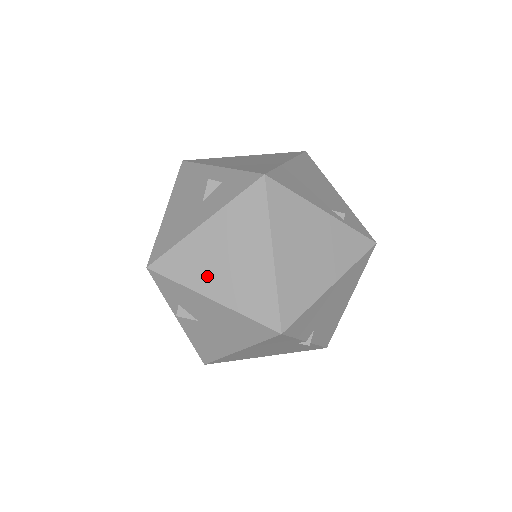
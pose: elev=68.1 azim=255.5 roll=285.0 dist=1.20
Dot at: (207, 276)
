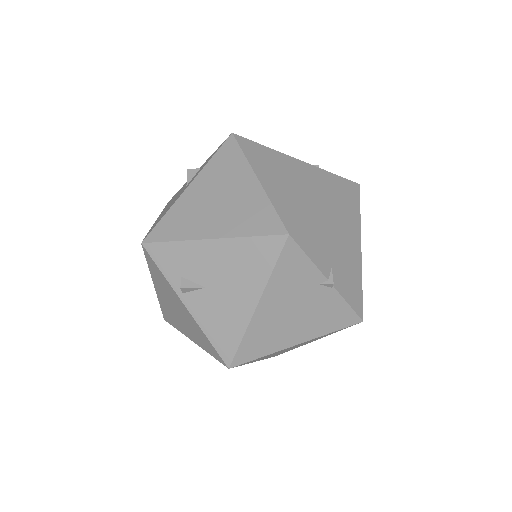
Dot at: (201, 222)
